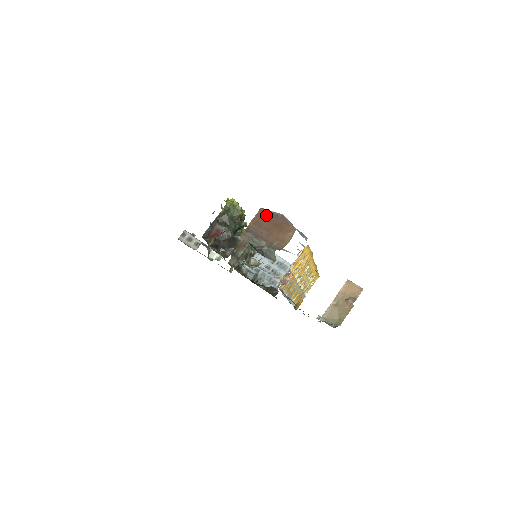
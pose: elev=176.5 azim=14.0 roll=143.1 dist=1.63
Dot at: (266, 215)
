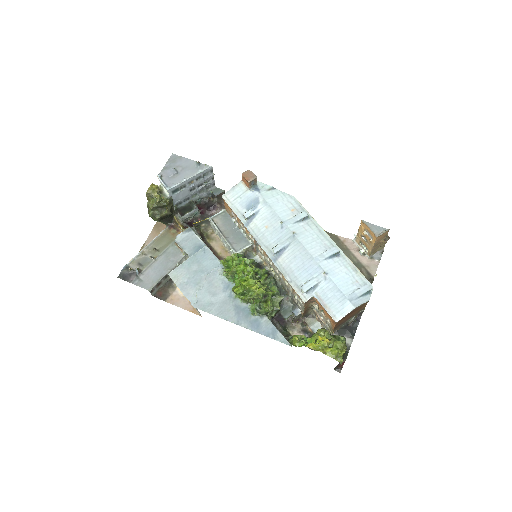
Dot at: occluded
